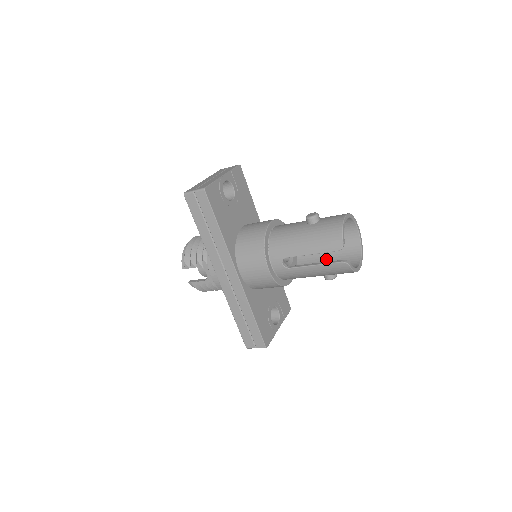
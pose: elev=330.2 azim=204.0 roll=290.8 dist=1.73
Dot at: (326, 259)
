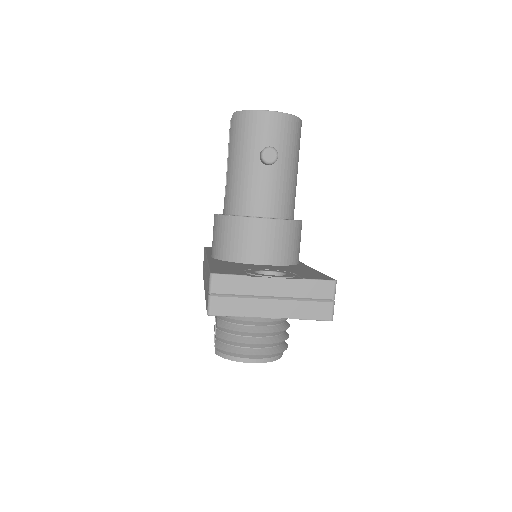
Dot at: occluded
